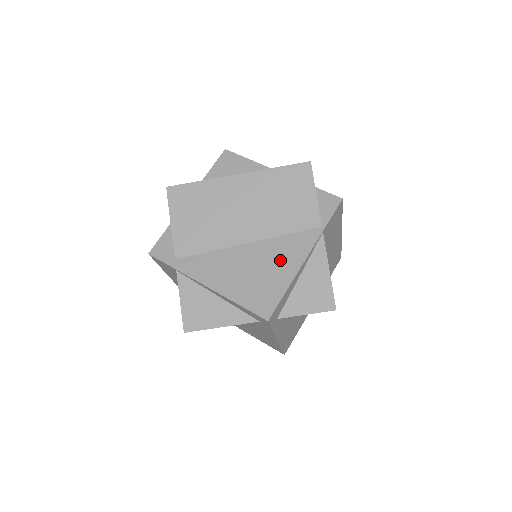
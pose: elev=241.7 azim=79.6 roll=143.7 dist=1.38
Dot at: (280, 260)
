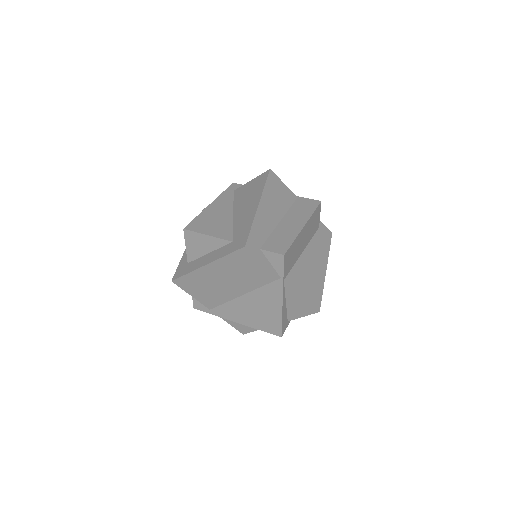
Dot at: (268, 303)
